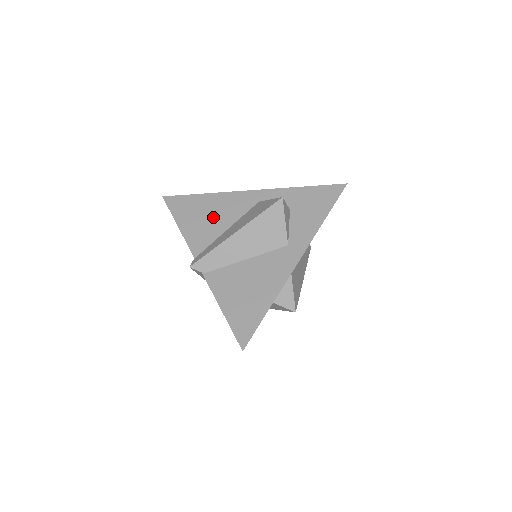
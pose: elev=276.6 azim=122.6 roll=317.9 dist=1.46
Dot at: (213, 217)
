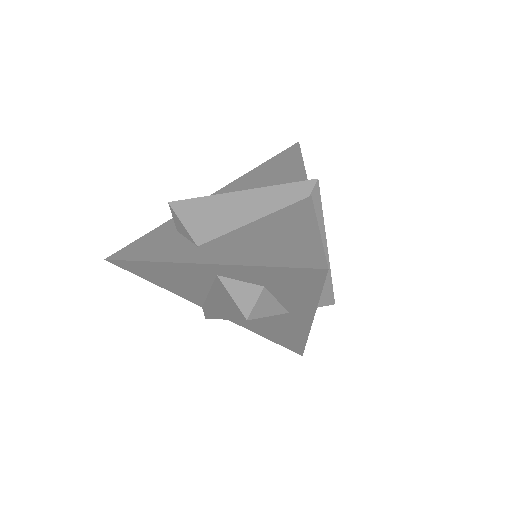
Dot at: (181, 282)
